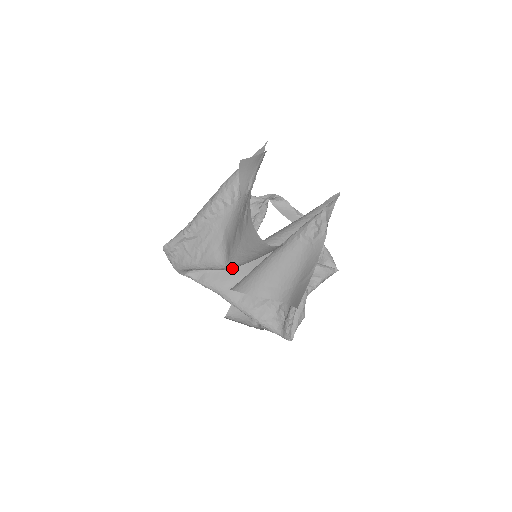
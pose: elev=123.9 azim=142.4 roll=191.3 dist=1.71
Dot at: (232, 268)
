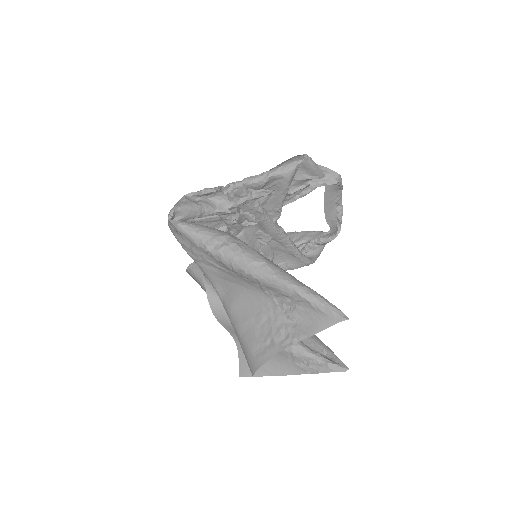
Dot at: occluded
